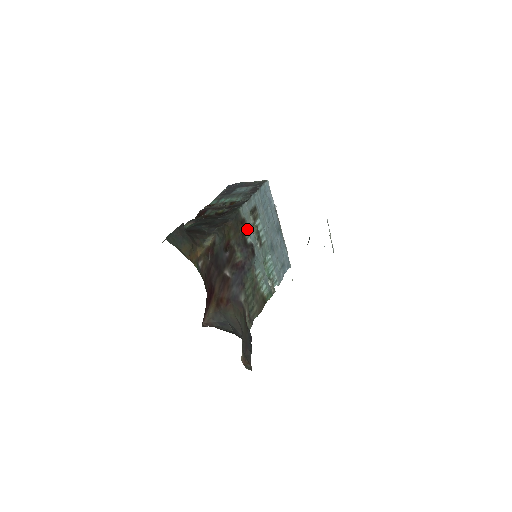
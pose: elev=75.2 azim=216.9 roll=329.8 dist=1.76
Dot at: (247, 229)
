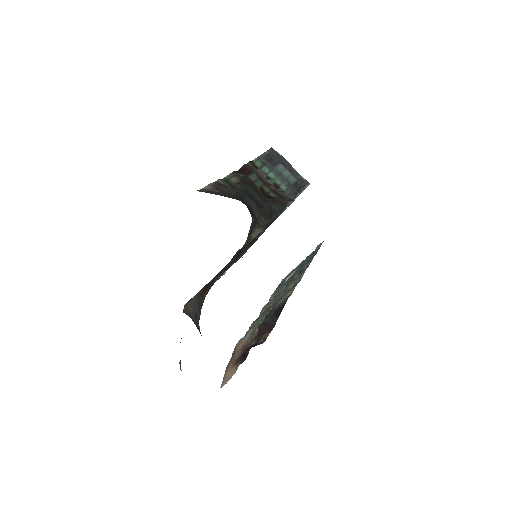
Dot at: occluded
